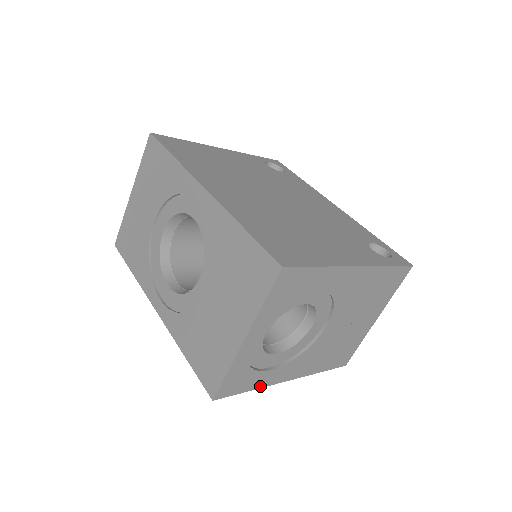
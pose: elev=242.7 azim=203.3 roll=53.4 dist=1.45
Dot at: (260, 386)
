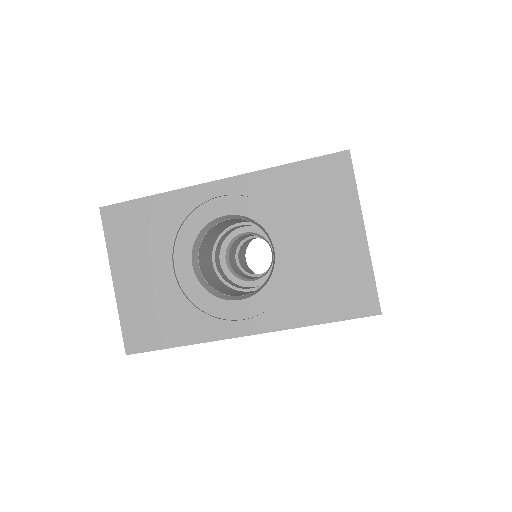
Dot at: occluded
